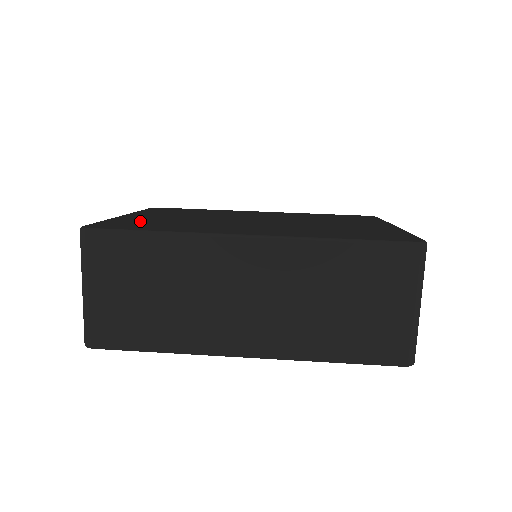
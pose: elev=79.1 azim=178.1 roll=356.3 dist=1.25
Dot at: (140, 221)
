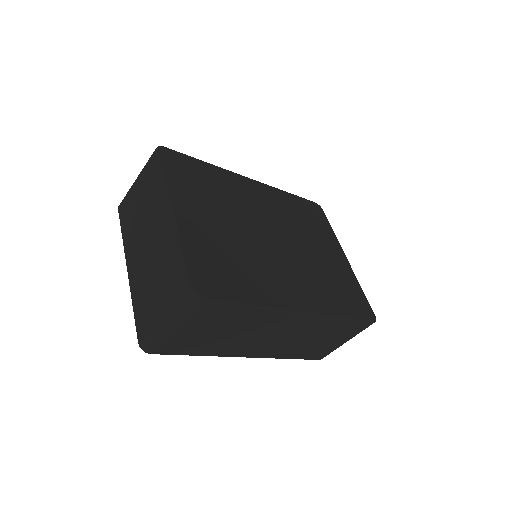
Dot at: (211, 253)
